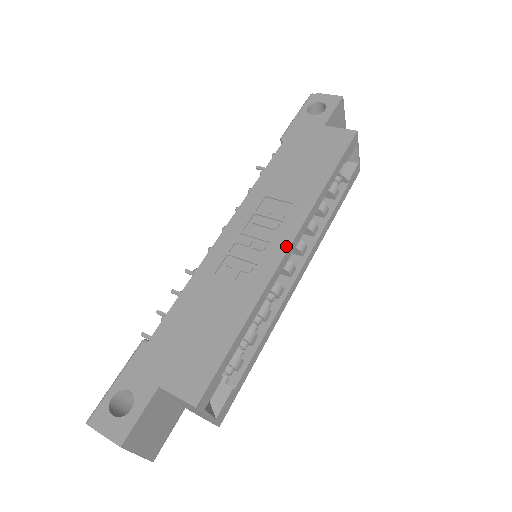
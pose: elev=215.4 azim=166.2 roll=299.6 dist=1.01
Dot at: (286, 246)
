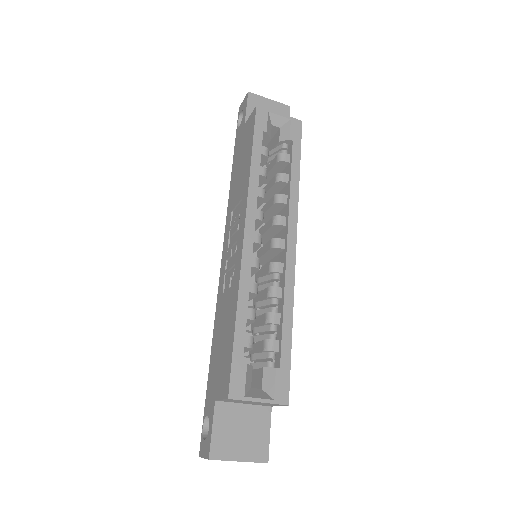
Dot at: (242, 234)
